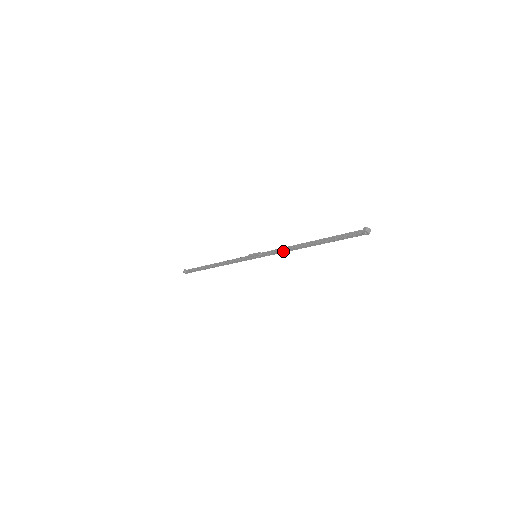
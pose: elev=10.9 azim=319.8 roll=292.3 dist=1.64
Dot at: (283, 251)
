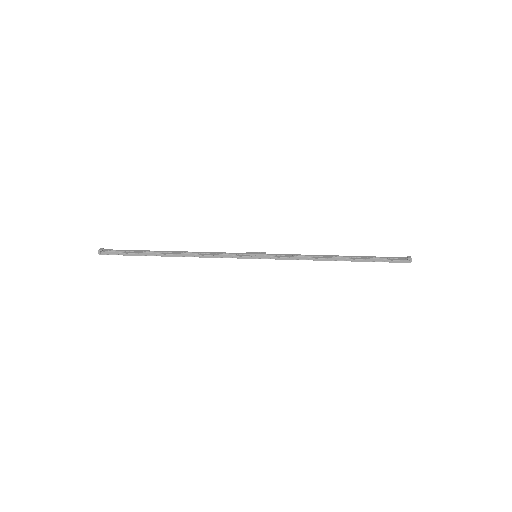
Dot at: (302, 258)
